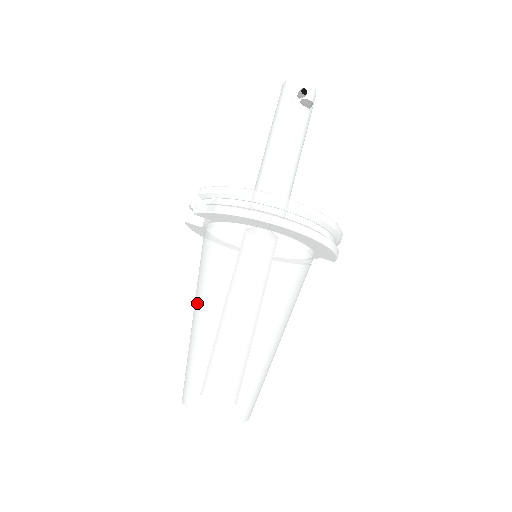
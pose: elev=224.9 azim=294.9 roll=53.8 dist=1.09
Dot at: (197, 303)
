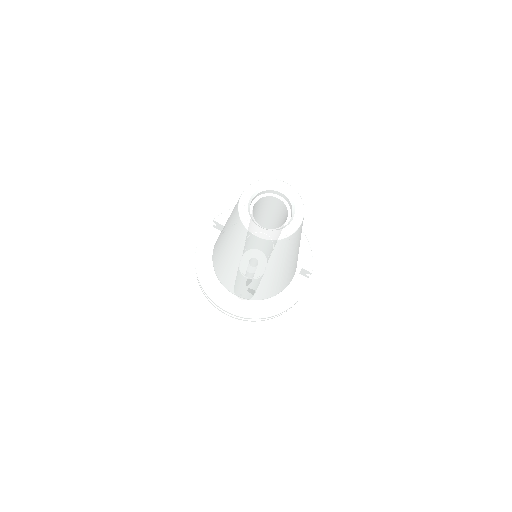
Dot at: occluded
